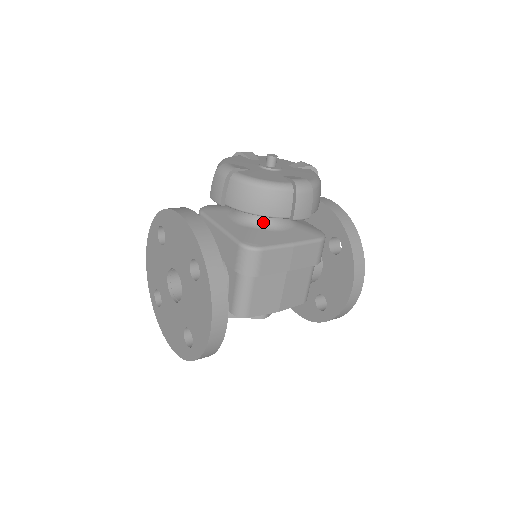
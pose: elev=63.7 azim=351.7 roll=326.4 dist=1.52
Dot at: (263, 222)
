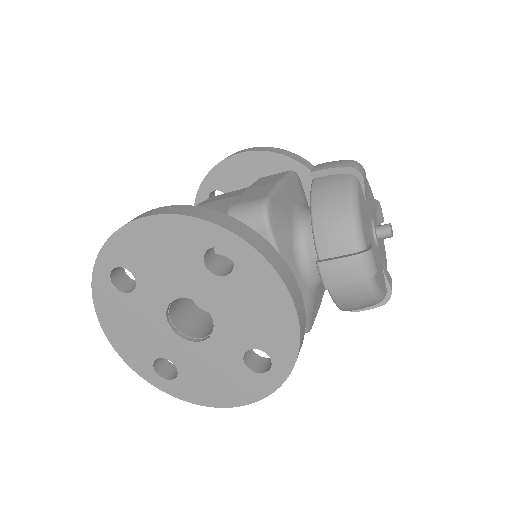
Dot at: (320, 283)
